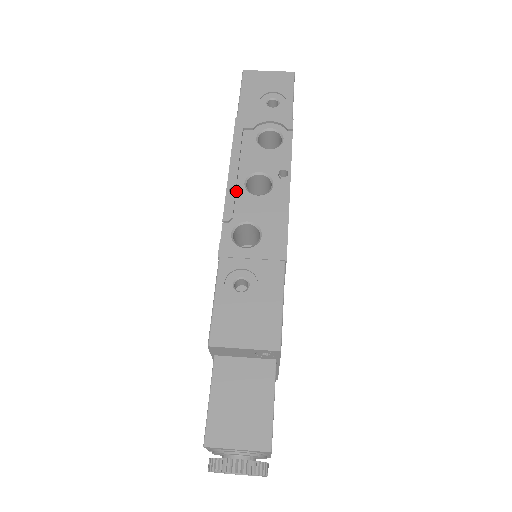
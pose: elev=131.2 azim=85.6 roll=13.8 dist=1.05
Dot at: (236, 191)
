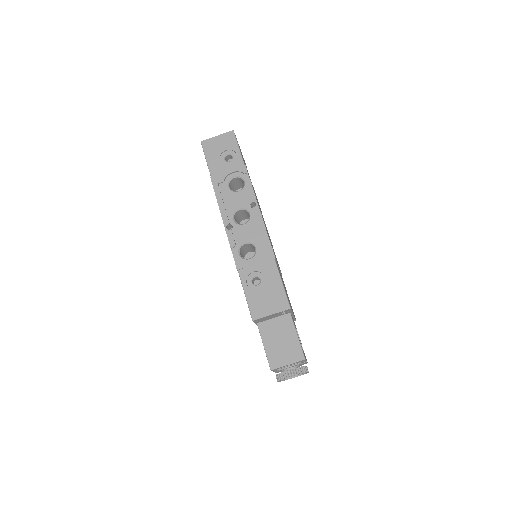
Dot at: (230, 226)
